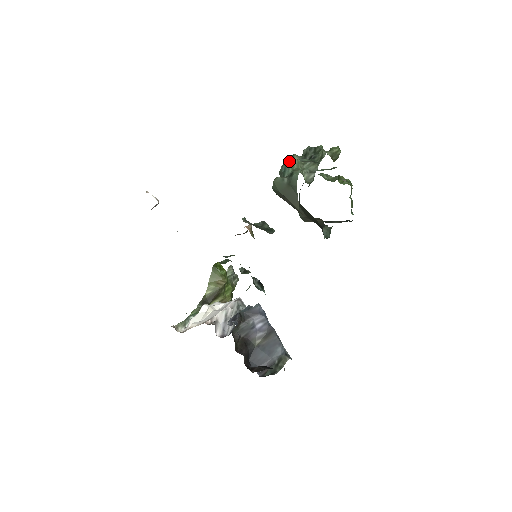
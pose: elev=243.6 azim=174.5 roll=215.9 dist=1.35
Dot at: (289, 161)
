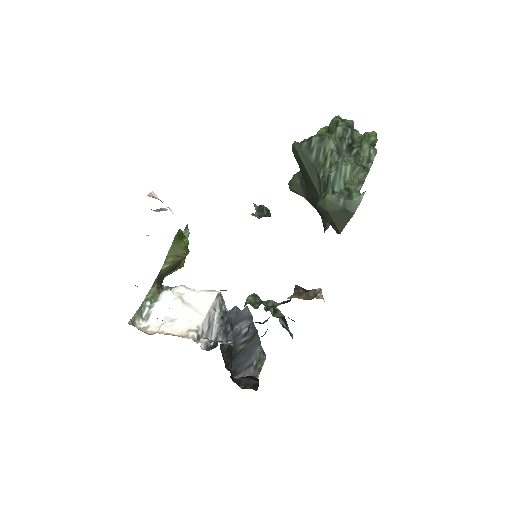
Dot at: (341, 165)
